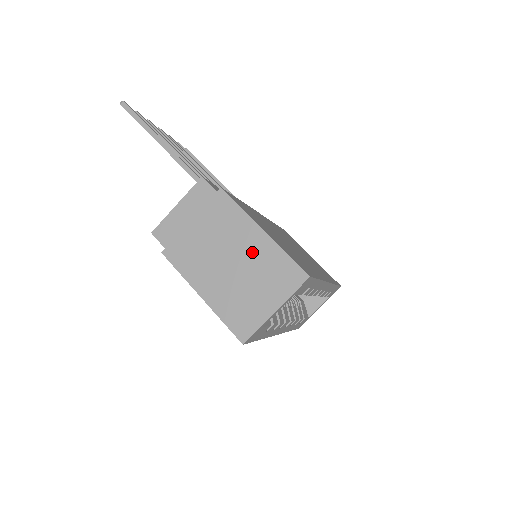
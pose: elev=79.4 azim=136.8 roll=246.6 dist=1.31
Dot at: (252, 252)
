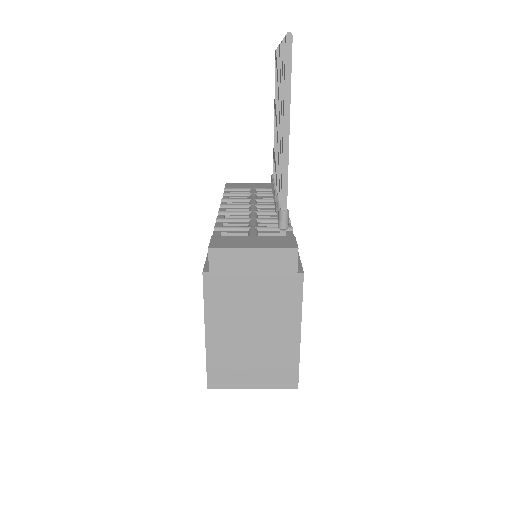
Dot at: (277, 340)
